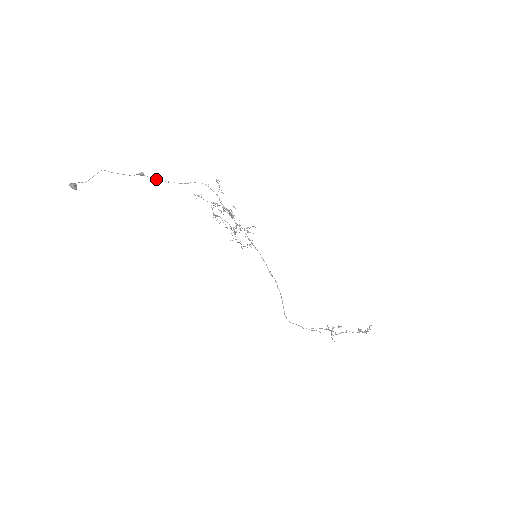
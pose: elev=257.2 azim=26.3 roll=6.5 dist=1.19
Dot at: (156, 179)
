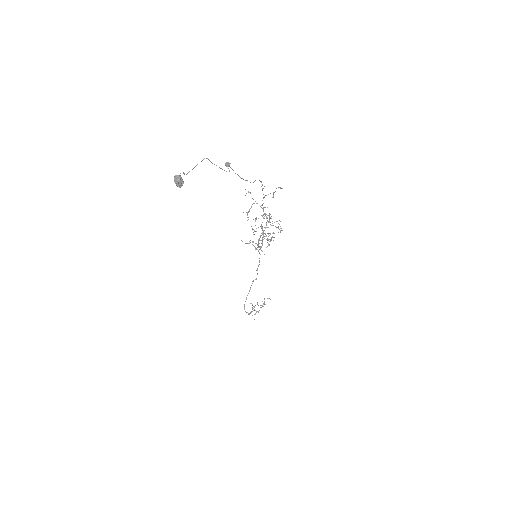
Dot at: occluded
